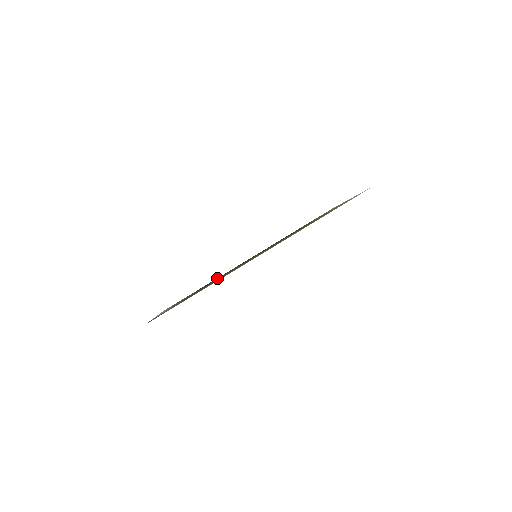
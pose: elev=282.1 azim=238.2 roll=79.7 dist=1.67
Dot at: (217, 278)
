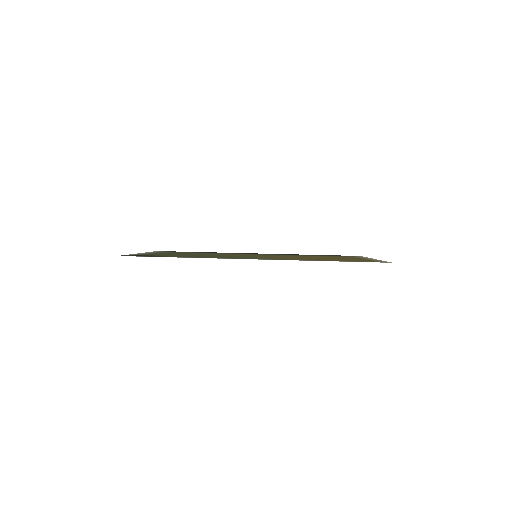
Dot at: occluded
